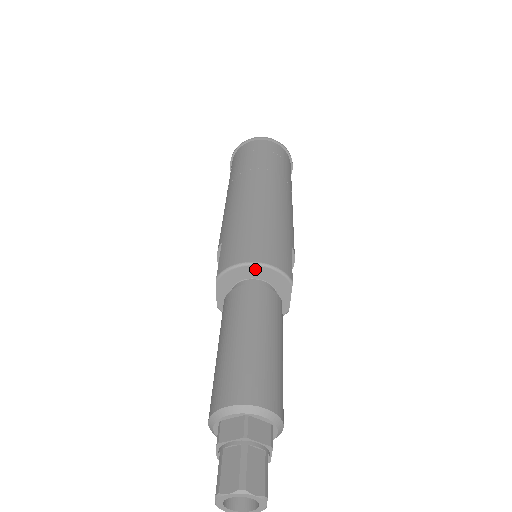
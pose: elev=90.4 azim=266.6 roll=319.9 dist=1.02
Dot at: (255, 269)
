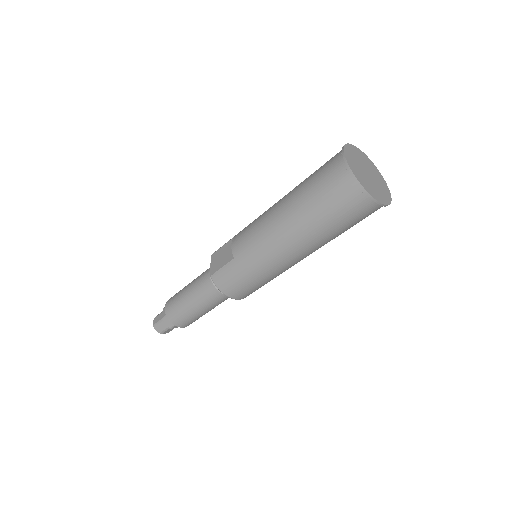
Dot at: occluded
